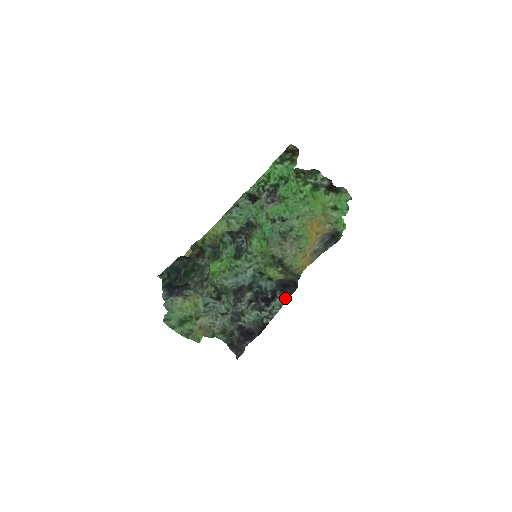
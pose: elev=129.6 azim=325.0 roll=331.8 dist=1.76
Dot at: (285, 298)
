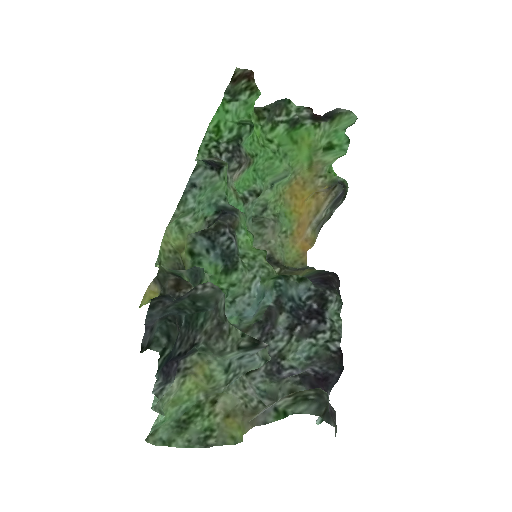
Dot at: (339, 298)
